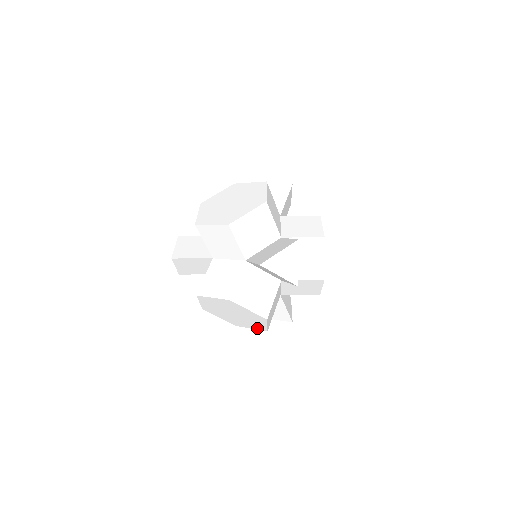
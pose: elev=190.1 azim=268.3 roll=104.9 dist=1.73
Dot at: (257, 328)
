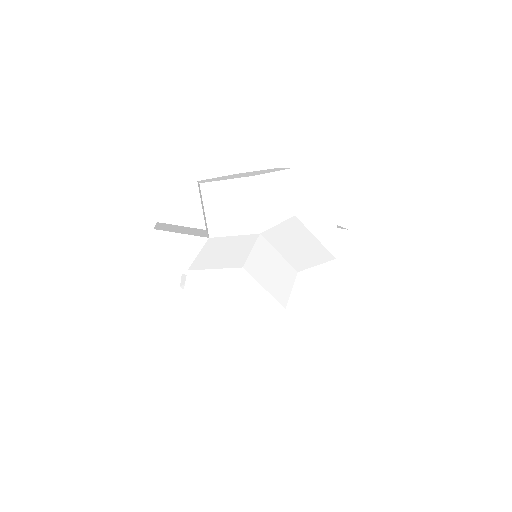
Dot at: (255, 341)
